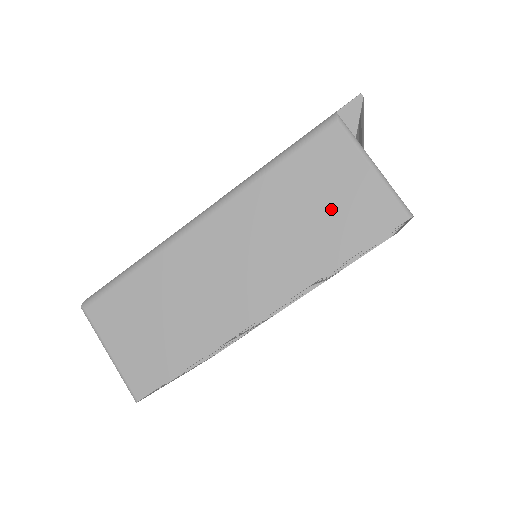
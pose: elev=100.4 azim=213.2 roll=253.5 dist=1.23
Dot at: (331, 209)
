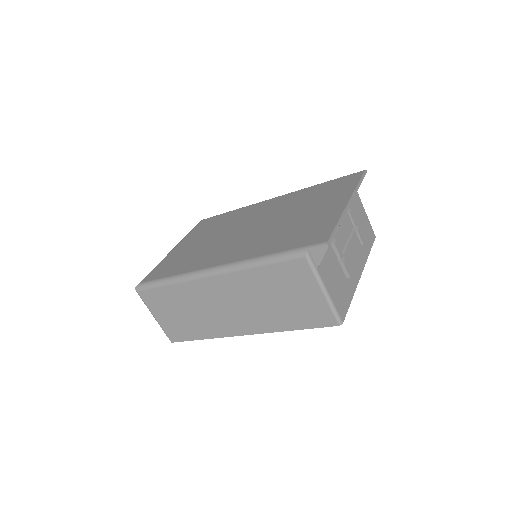
Dot at: (292, 303)
